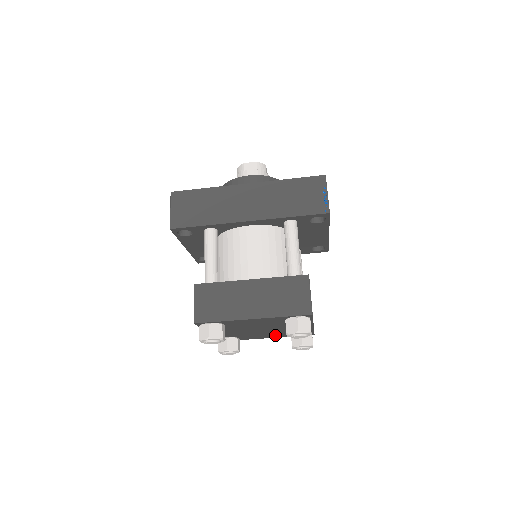
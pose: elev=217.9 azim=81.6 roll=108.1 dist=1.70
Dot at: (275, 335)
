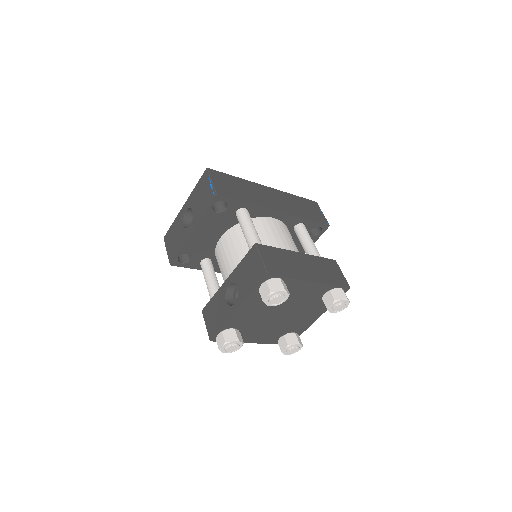
Dot at: (268, 336)
